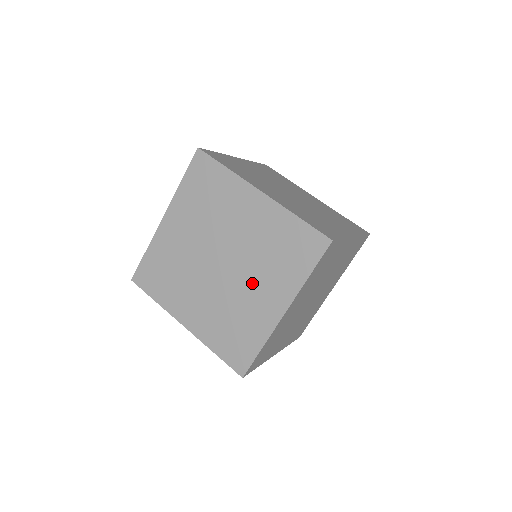
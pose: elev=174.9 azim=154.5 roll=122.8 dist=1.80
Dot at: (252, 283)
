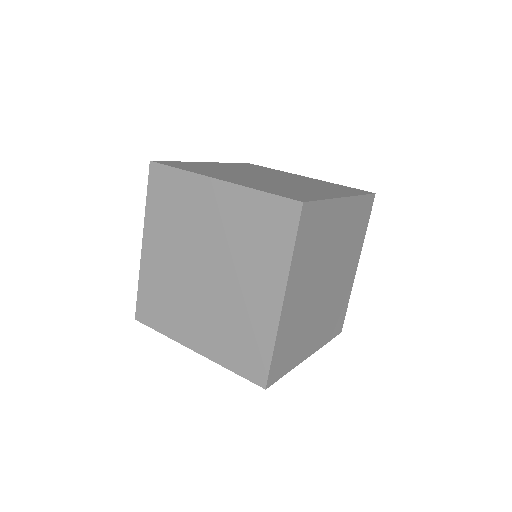
Dot at: (241, 281)
